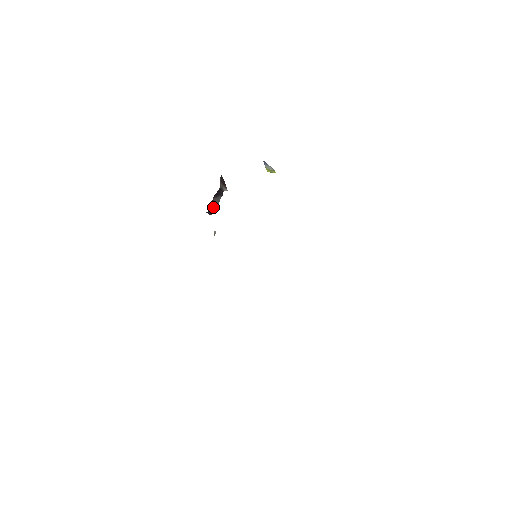
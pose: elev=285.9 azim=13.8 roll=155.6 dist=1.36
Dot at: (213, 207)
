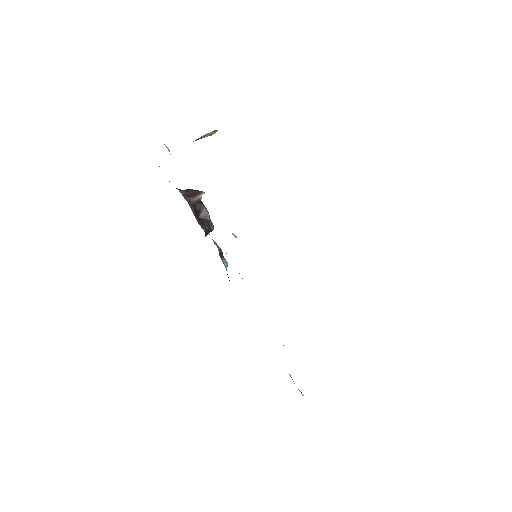
Dot at: (207, 224)
